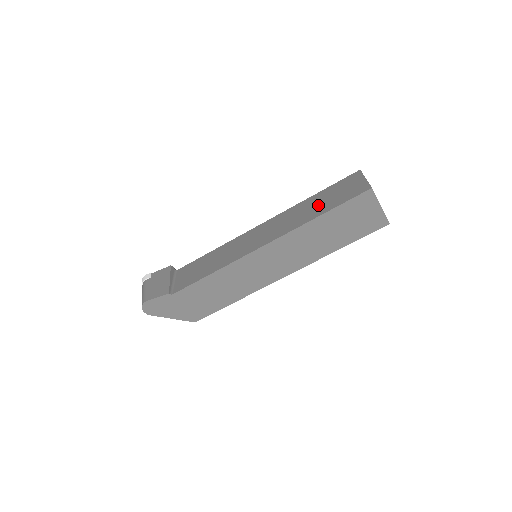
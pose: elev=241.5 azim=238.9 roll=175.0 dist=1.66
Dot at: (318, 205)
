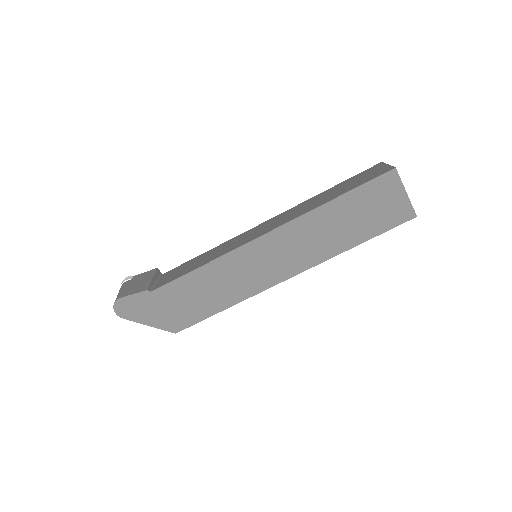
Dot at: (332, 193)
